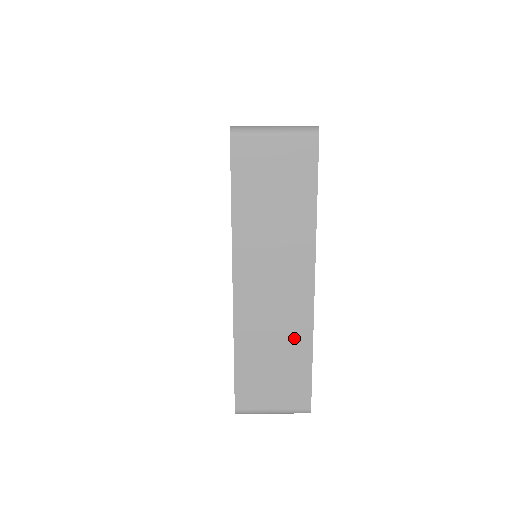
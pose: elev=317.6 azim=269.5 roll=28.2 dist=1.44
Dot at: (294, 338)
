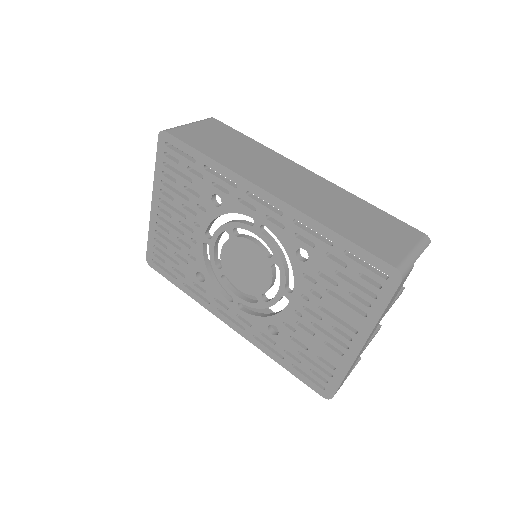
Dot at: (346, 201)
